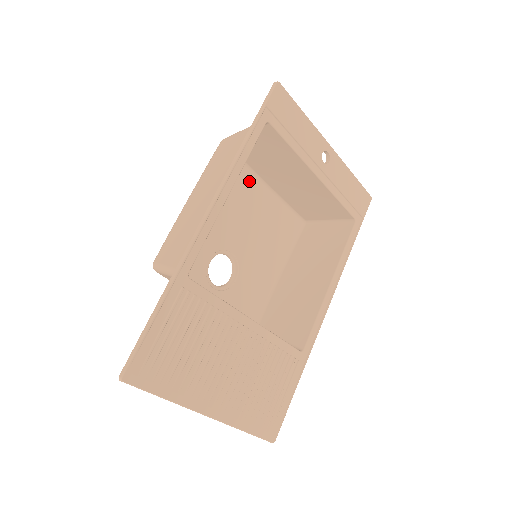
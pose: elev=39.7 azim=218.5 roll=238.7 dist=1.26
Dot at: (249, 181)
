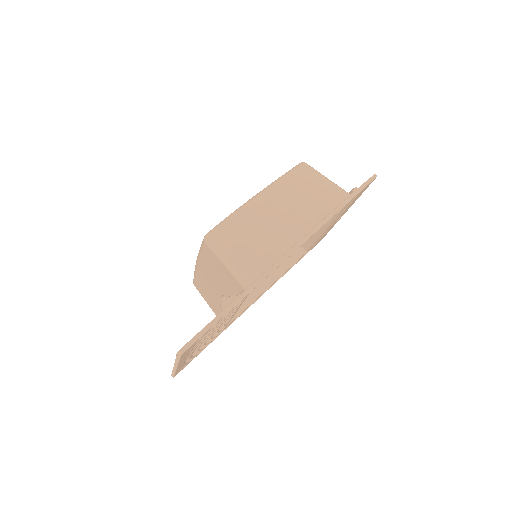
Dot at: occluded
